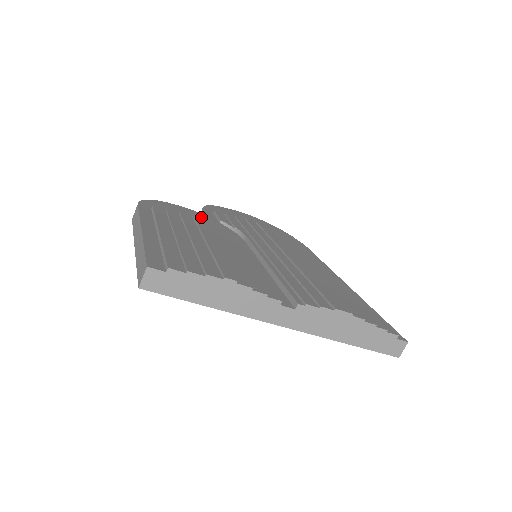
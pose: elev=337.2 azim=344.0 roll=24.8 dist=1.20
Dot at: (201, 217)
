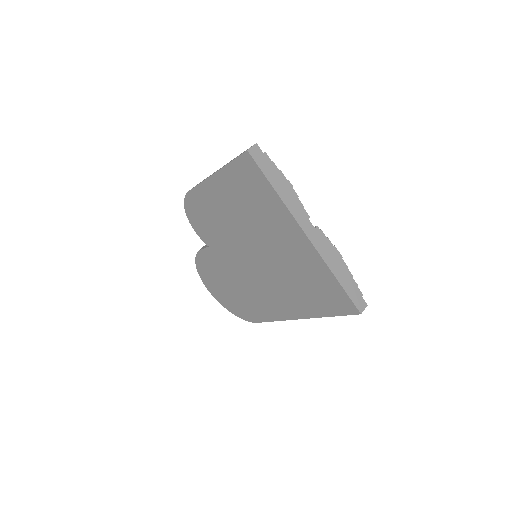
Dot at: occluded
